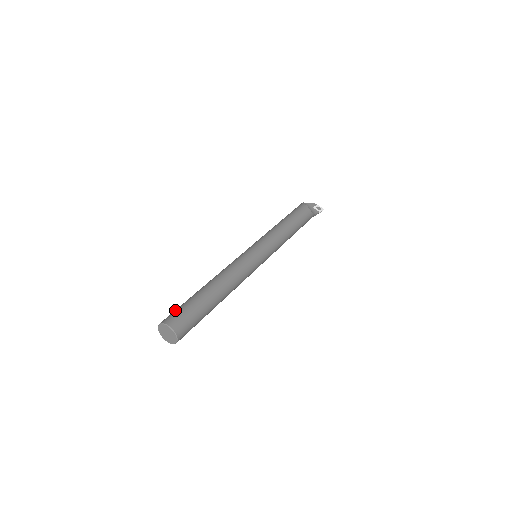
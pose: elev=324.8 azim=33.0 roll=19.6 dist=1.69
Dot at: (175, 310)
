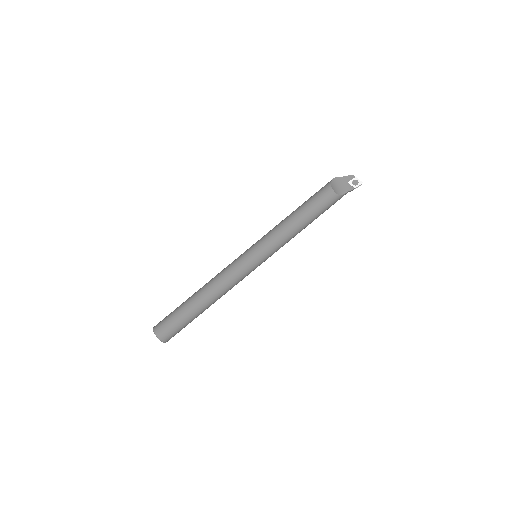
Dot at: (166, 316)
